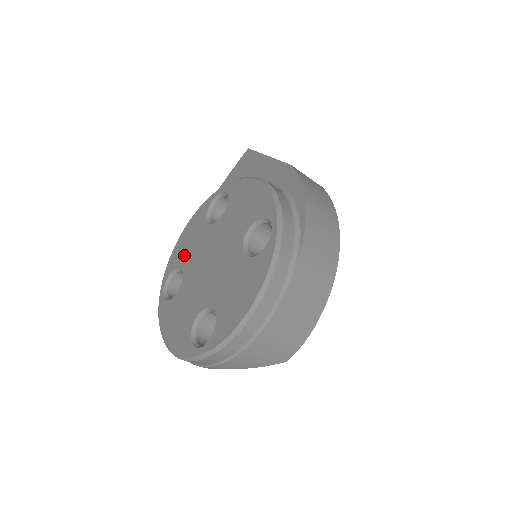
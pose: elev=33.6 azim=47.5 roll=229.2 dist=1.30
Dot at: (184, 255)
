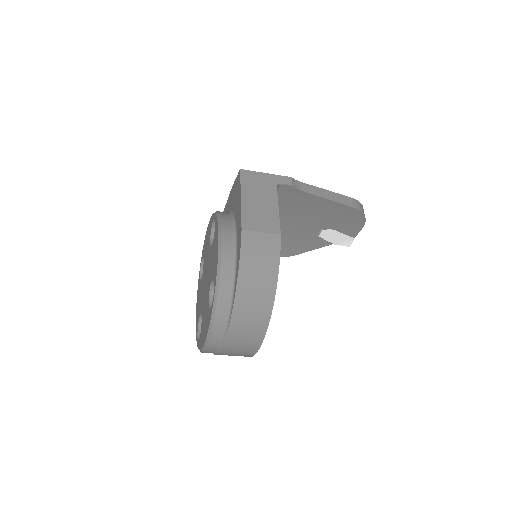
Dot at: (205, 252)
